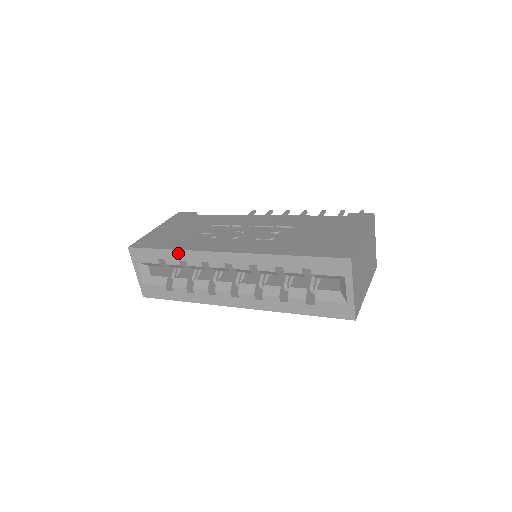
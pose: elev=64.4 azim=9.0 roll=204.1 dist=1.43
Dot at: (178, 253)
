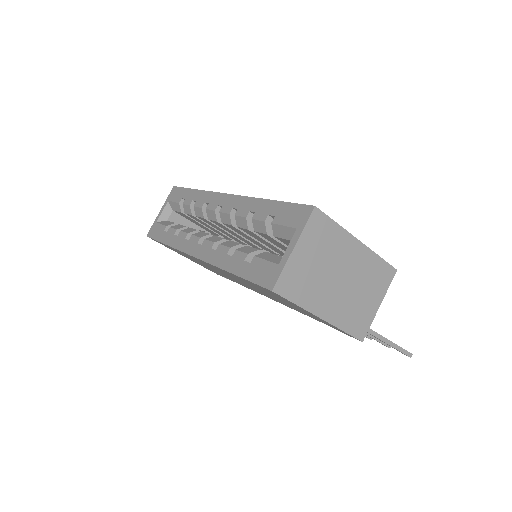
Dot at: (197, 193)
